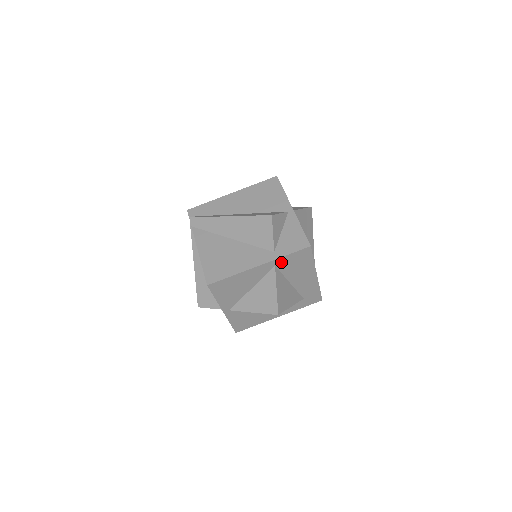
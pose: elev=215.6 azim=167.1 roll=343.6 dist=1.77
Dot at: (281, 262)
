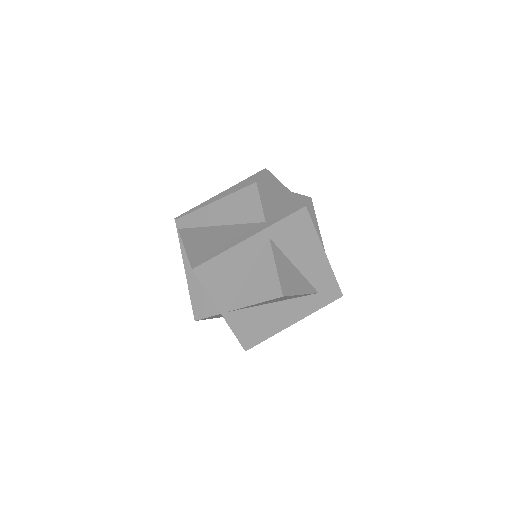
Dot at: (275, 232)
